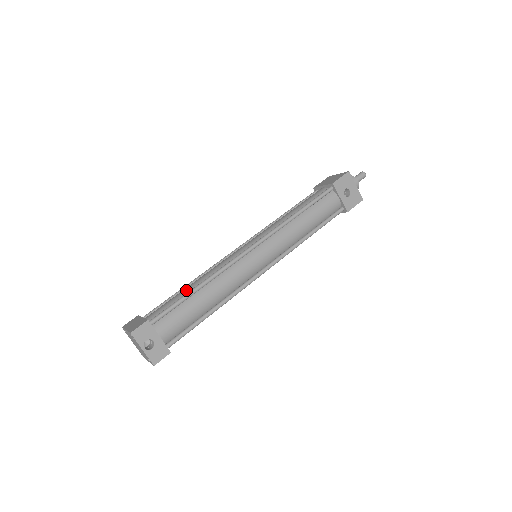
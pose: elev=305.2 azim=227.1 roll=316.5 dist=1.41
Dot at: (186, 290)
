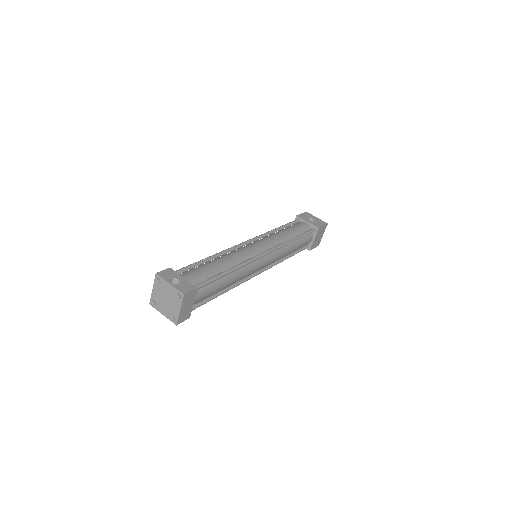
Dot at: occluded
